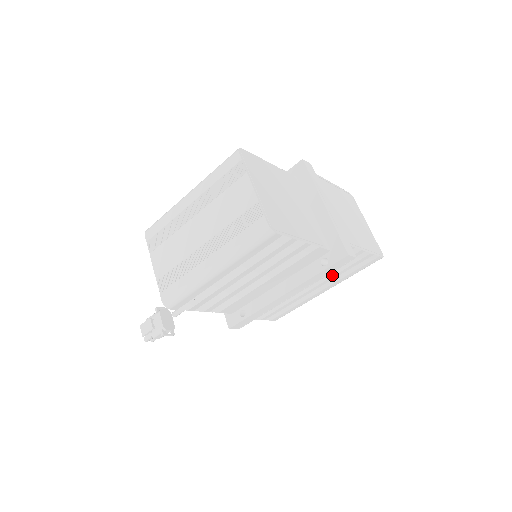
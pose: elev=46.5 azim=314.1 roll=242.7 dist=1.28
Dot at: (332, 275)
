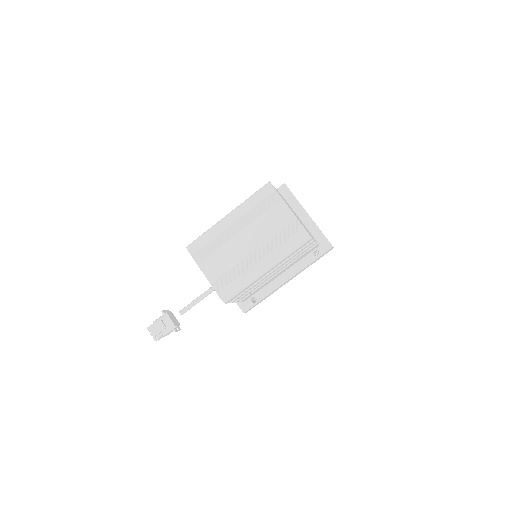
Dot at: occluded
